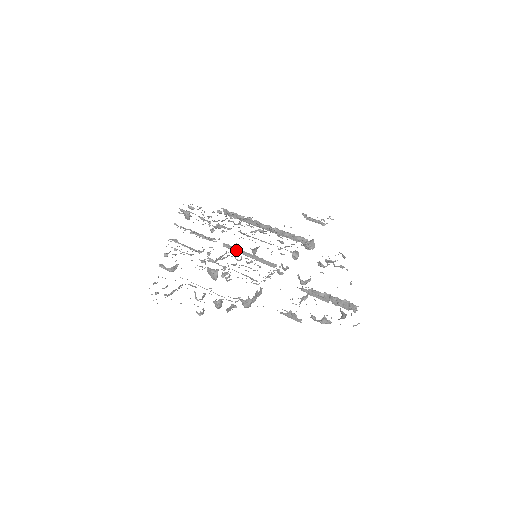
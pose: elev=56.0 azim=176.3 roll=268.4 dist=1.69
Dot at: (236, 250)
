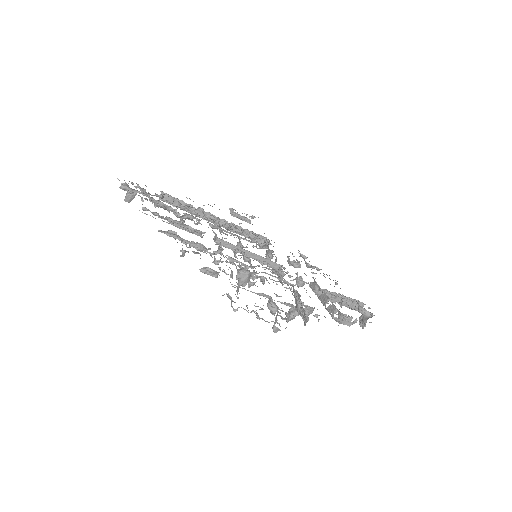
Dot at: (234, 248)
